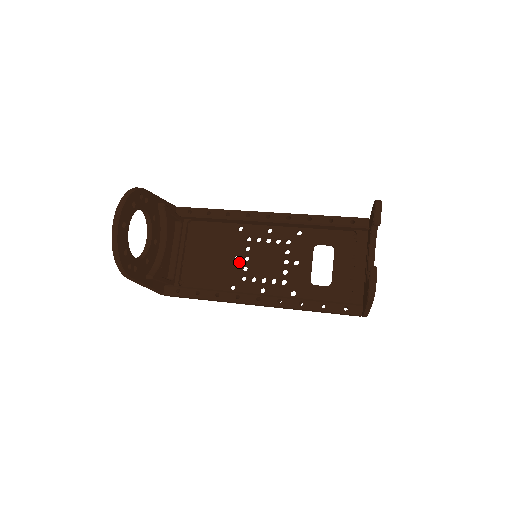
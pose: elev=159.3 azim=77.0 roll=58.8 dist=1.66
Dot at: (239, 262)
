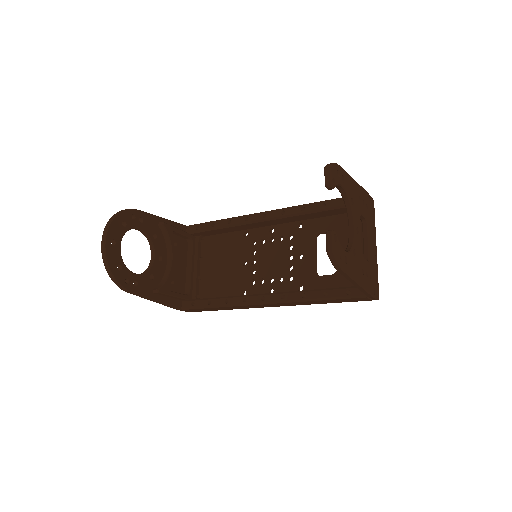
Dot at: (247, 267)
